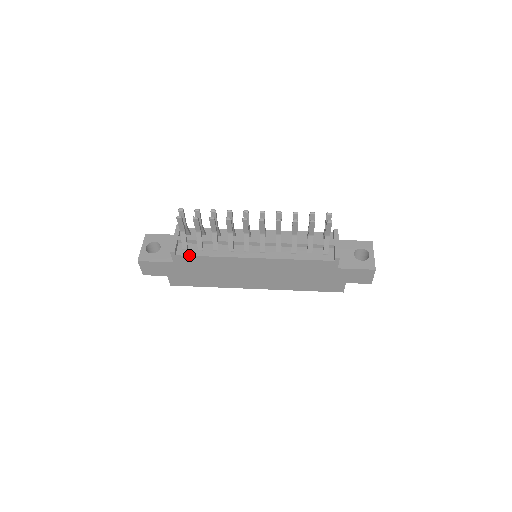
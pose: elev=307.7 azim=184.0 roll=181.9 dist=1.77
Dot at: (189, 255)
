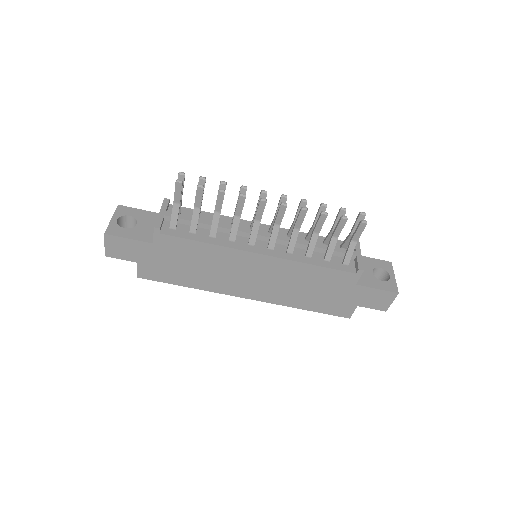
Dot at: (178, 236)
